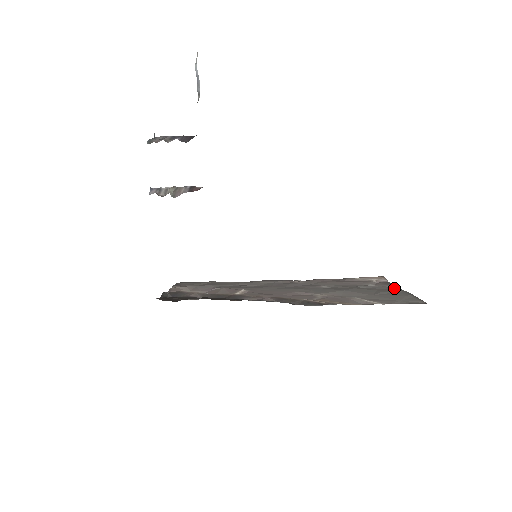
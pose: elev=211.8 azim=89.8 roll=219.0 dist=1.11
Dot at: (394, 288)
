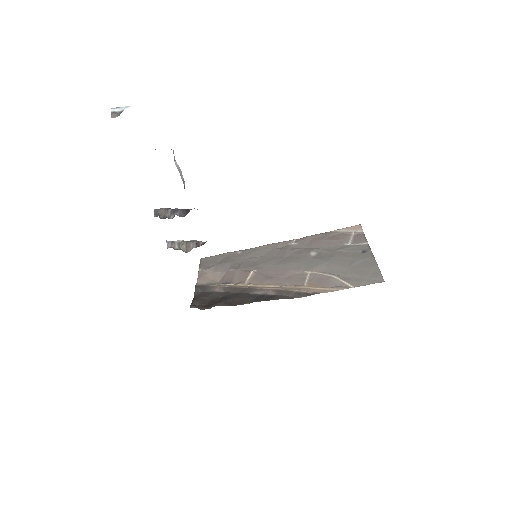
Dot at: (366, 249)
